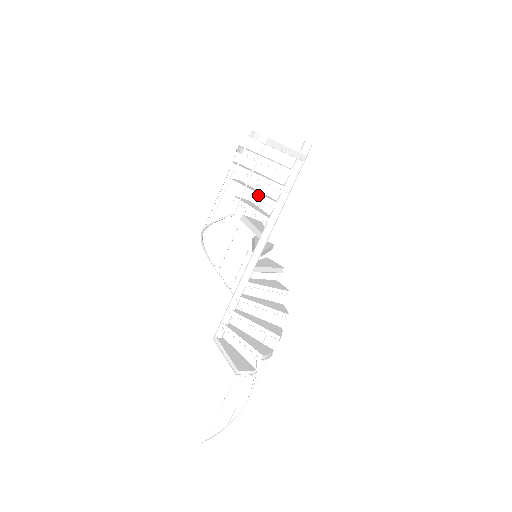
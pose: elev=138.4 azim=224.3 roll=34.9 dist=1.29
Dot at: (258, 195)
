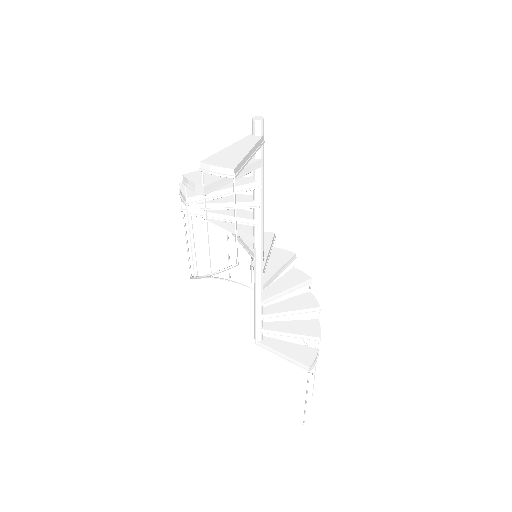
Dot at: (229, 205)
